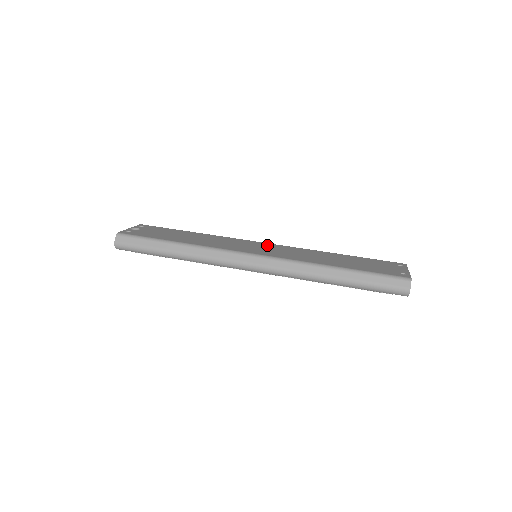
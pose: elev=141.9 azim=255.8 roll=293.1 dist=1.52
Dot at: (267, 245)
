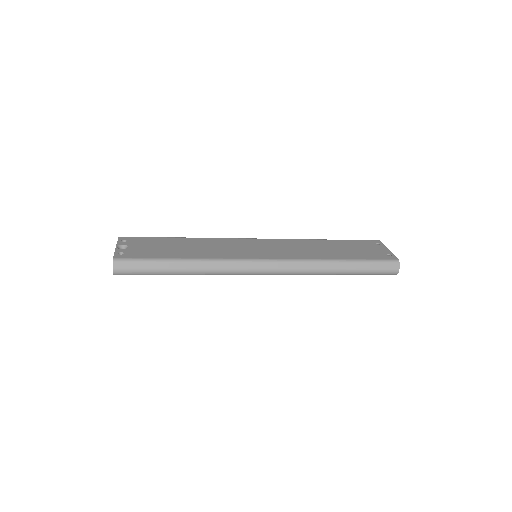
Dot at: (261, 242)
